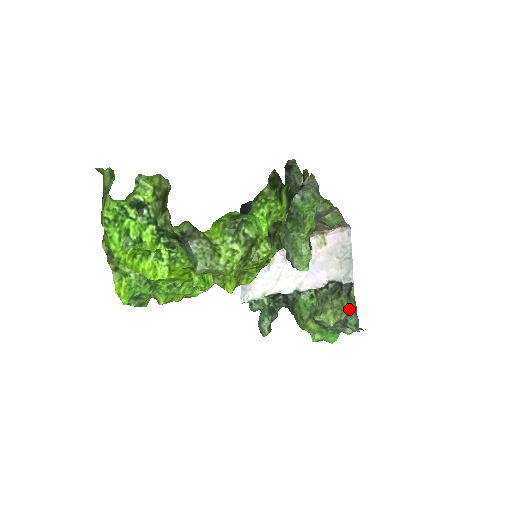
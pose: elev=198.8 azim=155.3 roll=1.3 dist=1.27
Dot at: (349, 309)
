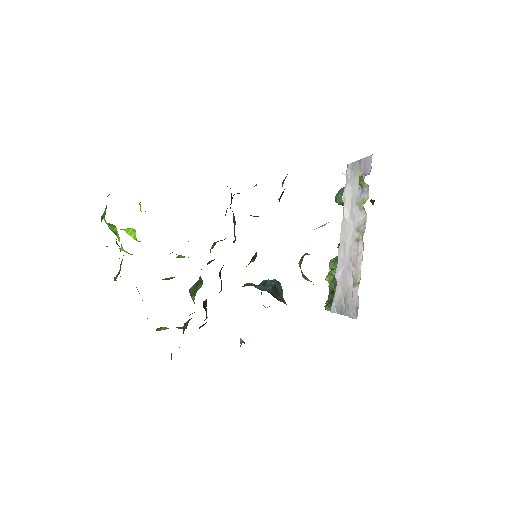
Dot at: occluded
